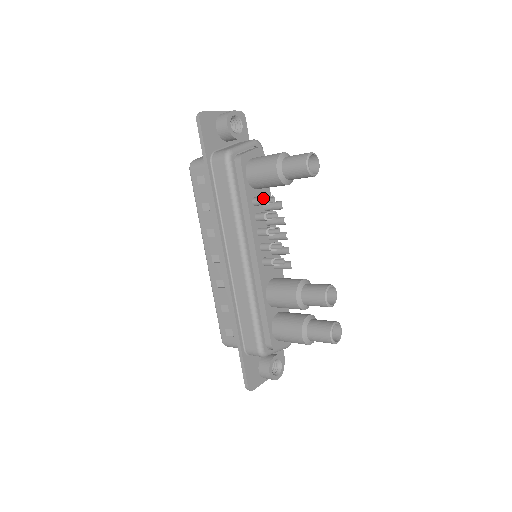
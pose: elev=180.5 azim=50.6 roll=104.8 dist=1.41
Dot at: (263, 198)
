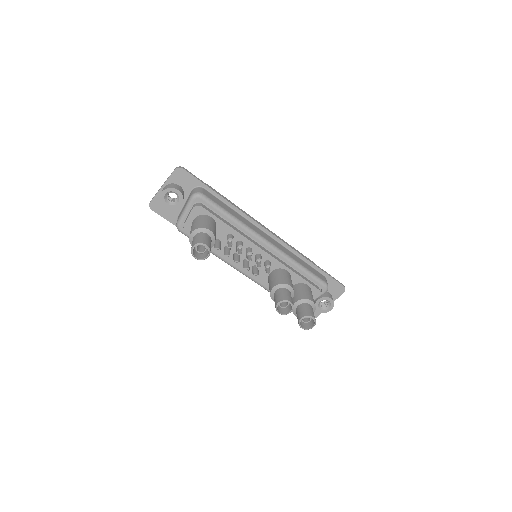
Dot at: (214, 247)
